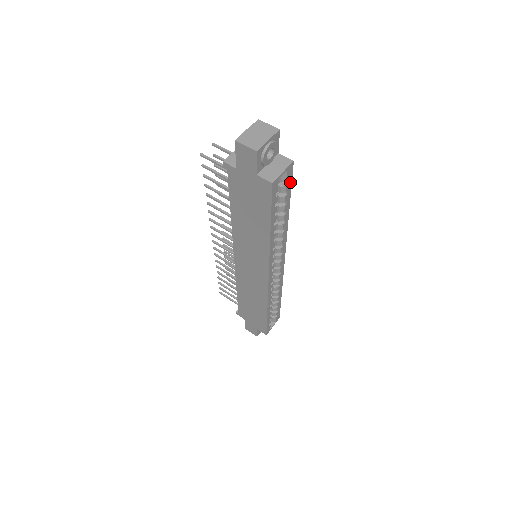
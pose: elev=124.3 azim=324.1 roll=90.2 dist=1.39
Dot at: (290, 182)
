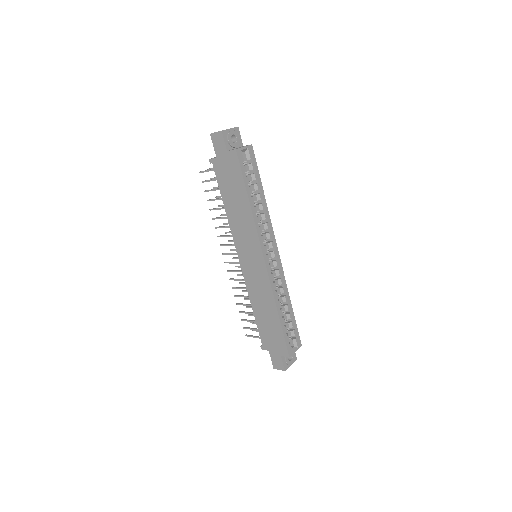
Dot at: (255, 163)
